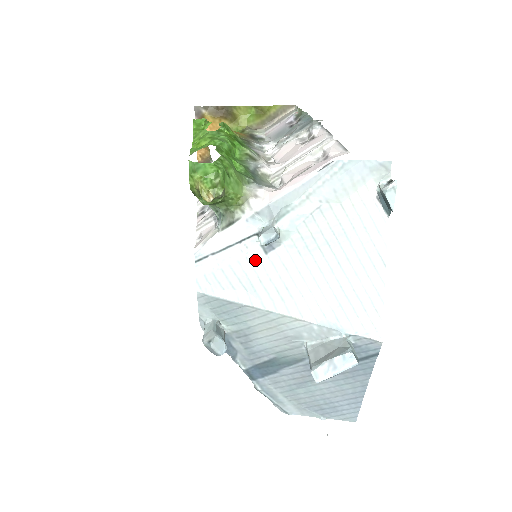
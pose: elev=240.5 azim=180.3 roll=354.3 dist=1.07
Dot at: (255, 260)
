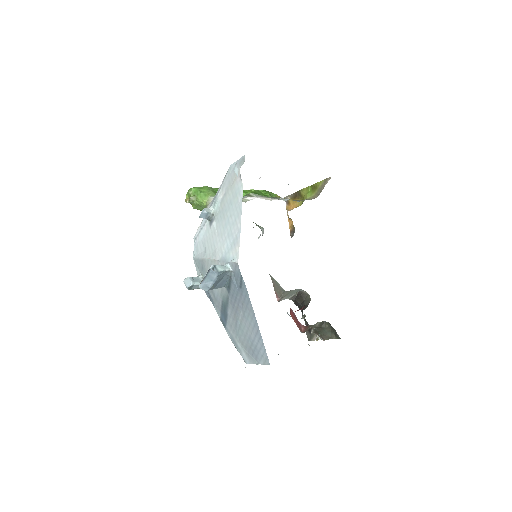
Dot at: (208, 232)
